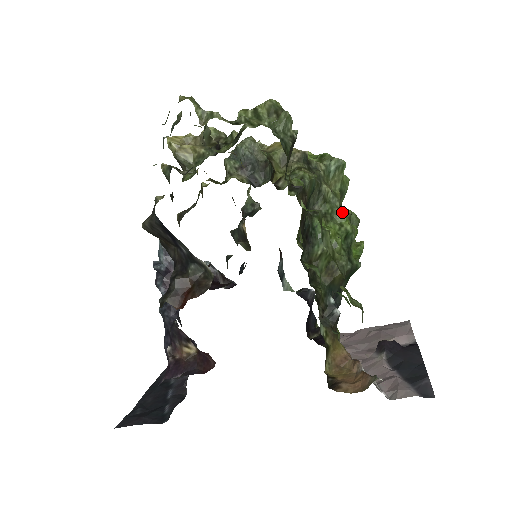
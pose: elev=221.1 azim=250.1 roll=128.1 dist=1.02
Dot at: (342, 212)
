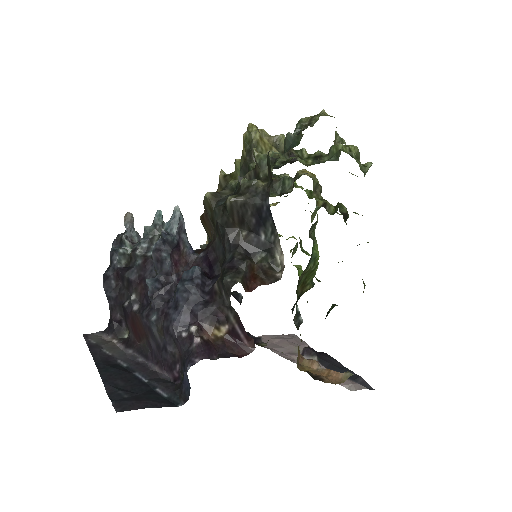
Dot at: occluded
